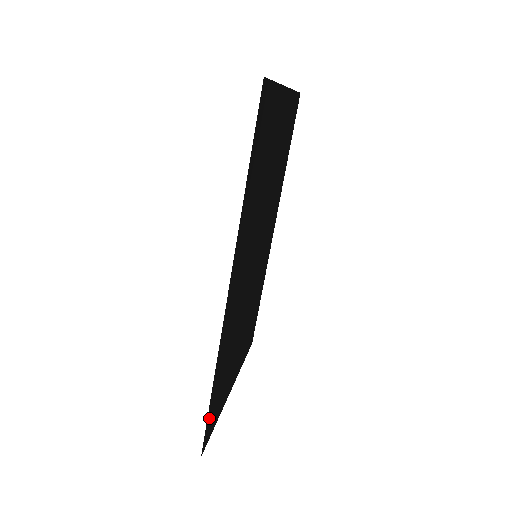
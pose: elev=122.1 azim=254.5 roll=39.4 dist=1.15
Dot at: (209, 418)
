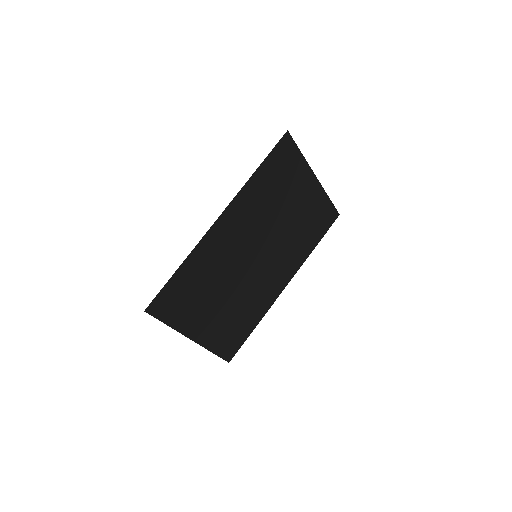
Dot at: (166, 292)
